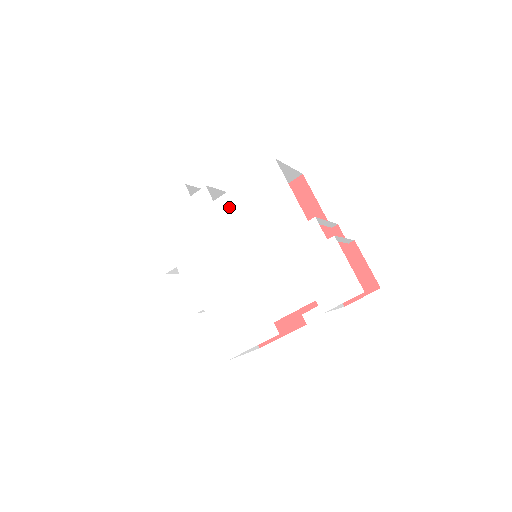
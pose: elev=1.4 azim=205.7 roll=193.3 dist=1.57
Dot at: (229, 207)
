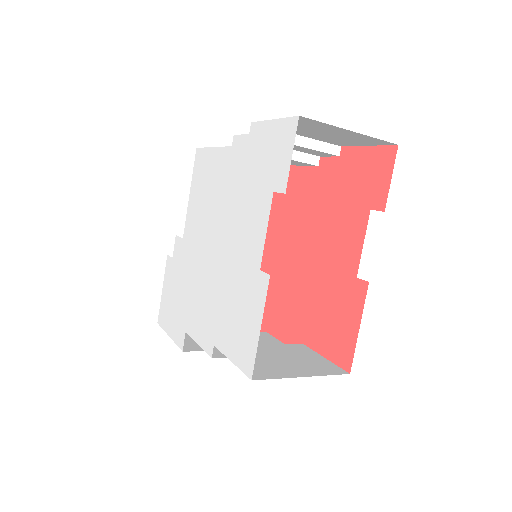
Dot at: (191, 226)
